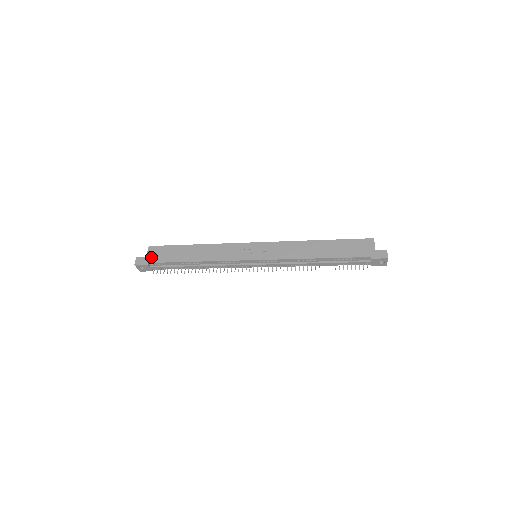
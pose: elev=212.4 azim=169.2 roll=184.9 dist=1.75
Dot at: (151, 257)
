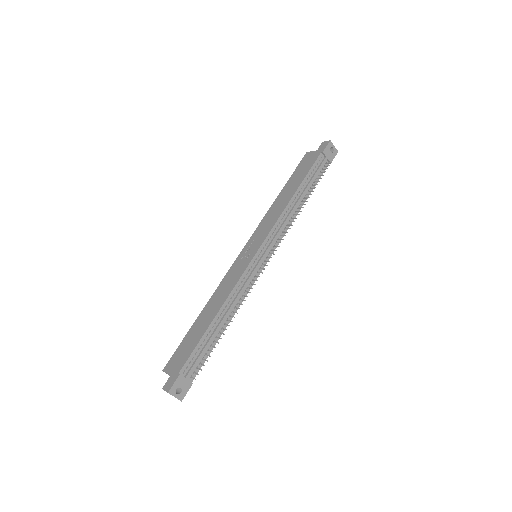
Dot at: (175, 368)
